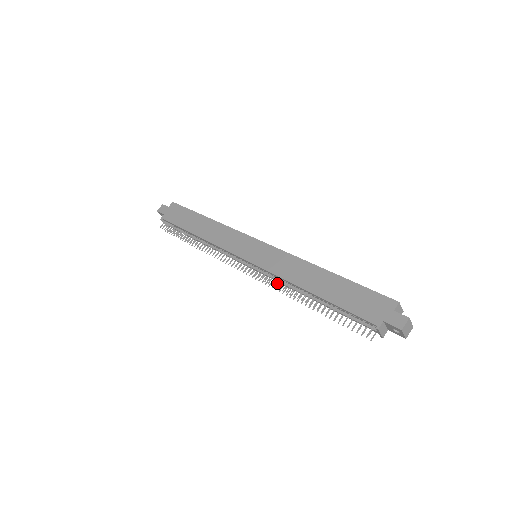
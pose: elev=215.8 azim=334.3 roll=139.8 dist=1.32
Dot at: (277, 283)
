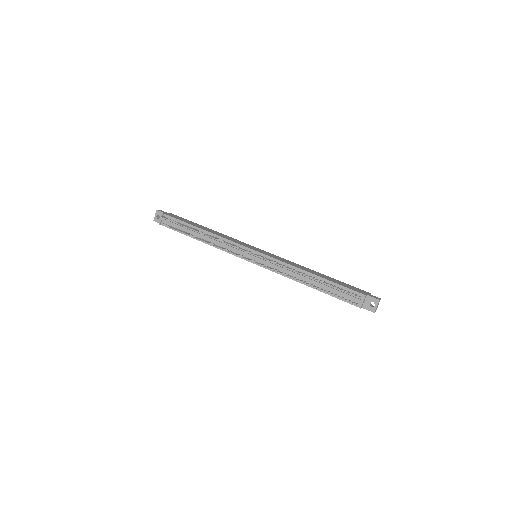
Dot at: (283, 265)
